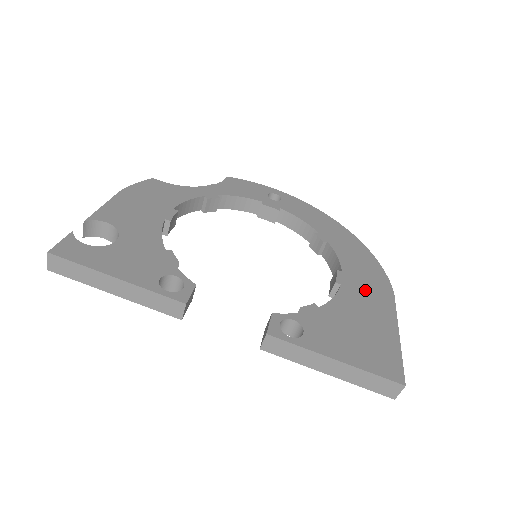
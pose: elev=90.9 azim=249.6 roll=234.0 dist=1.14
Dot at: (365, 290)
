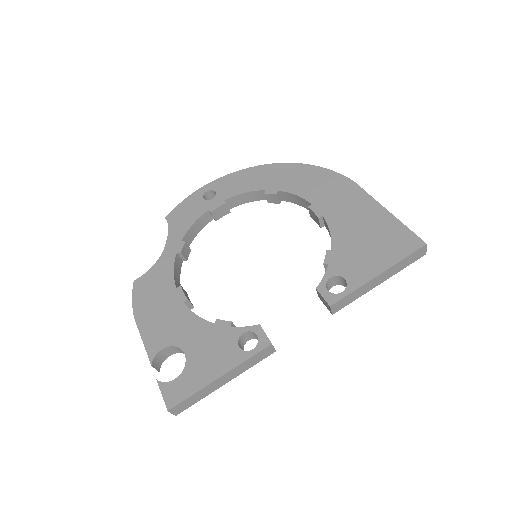
Dot at: (338, 202)
